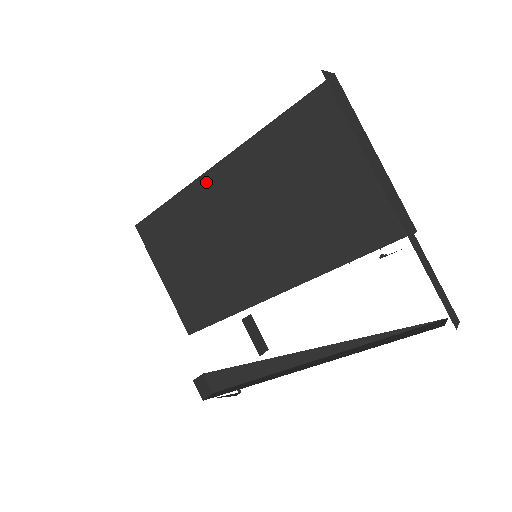
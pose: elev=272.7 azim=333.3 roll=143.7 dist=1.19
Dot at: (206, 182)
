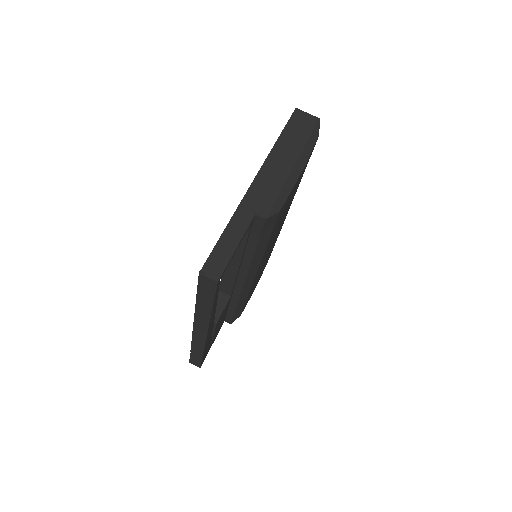
Dot at: occluded
